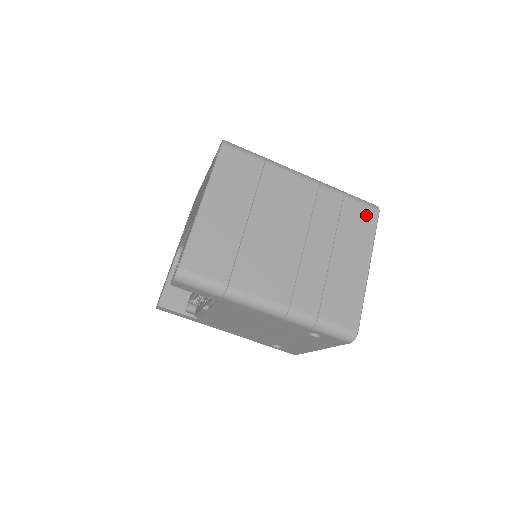
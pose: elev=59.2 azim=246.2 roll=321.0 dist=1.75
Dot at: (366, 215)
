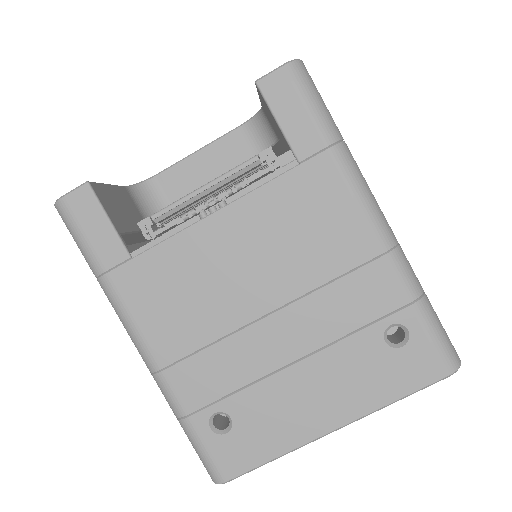
Dot at: occluded
